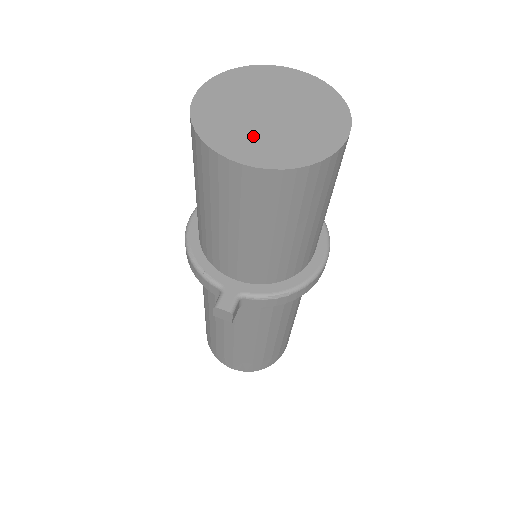
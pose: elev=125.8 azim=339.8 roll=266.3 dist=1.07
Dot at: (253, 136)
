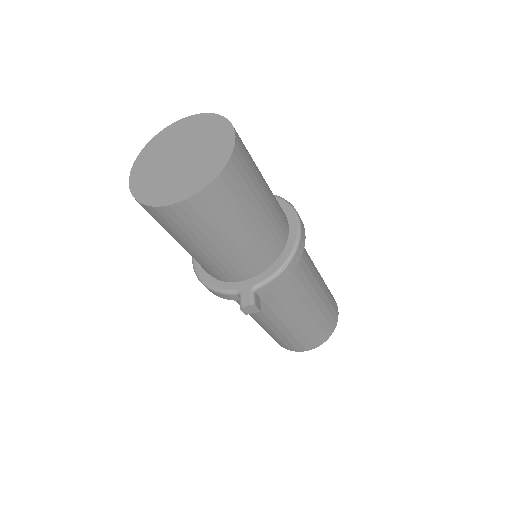
Dot at: (176, 181)
